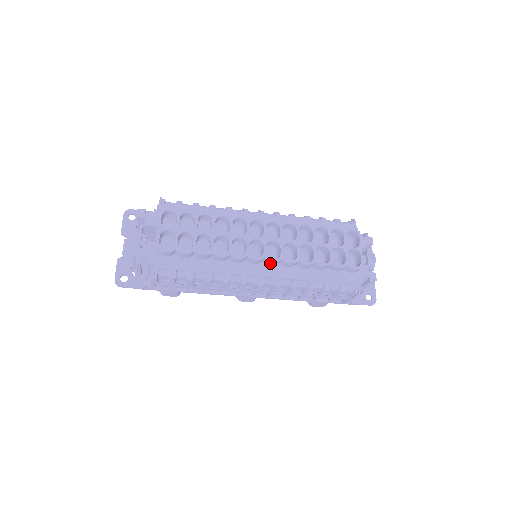
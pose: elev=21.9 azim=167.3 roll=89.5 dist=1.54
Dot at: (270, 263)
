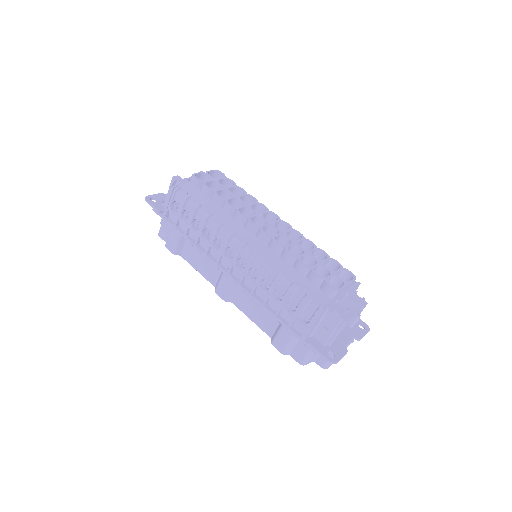
Dot at: (261, 236)
